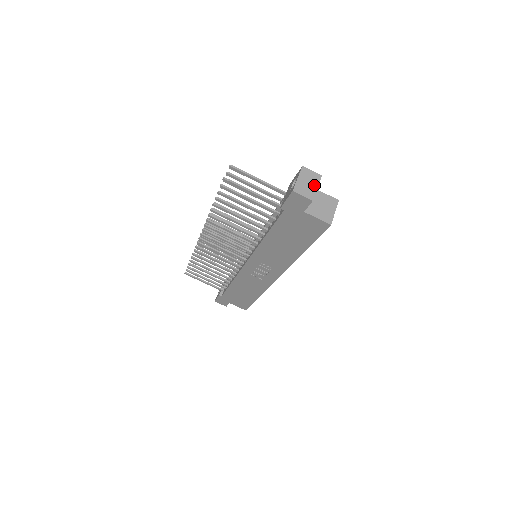
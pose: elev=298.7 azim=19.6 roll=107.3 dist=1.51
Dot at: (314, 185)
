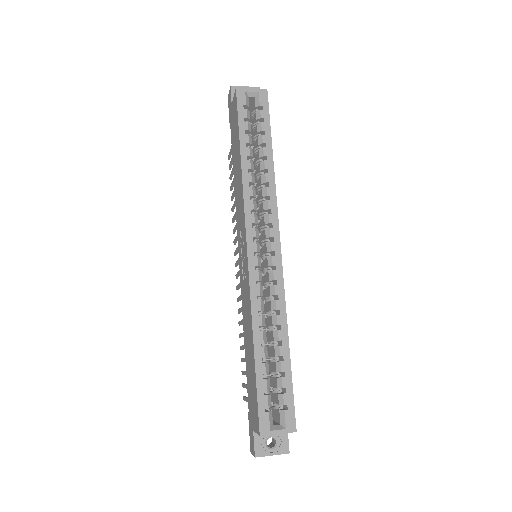
Dot at: occluded
